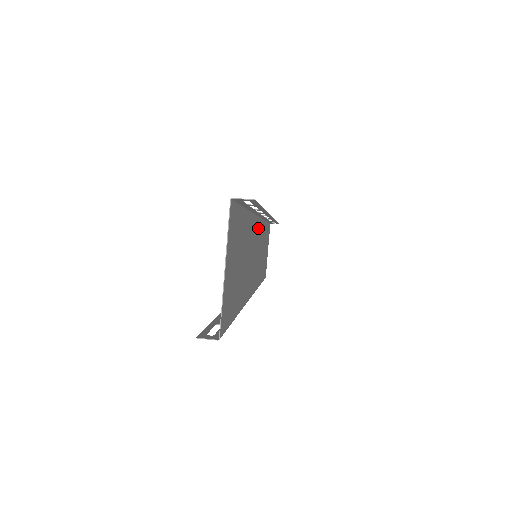
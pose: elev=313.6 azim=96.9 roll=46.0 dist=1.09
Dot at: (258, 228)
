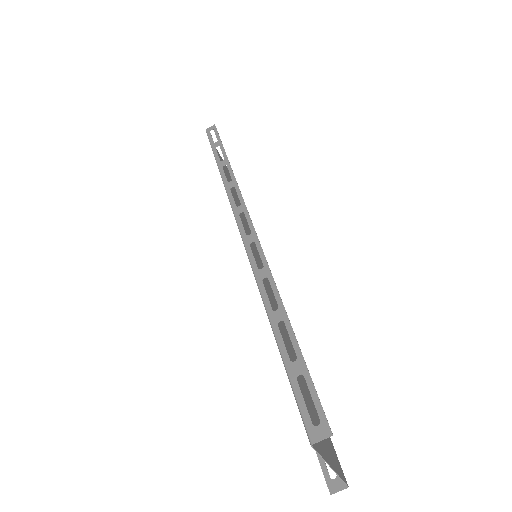
Dot at: occluded
